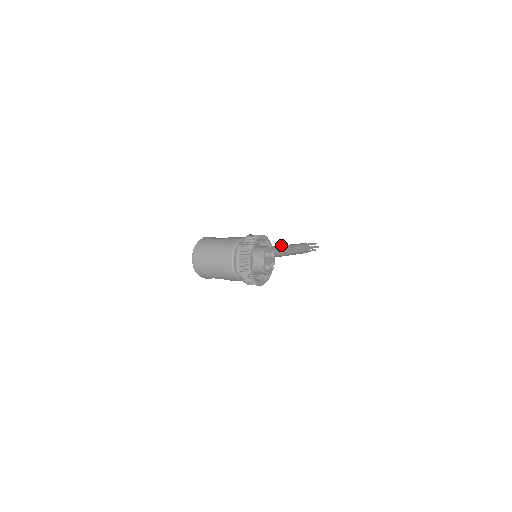
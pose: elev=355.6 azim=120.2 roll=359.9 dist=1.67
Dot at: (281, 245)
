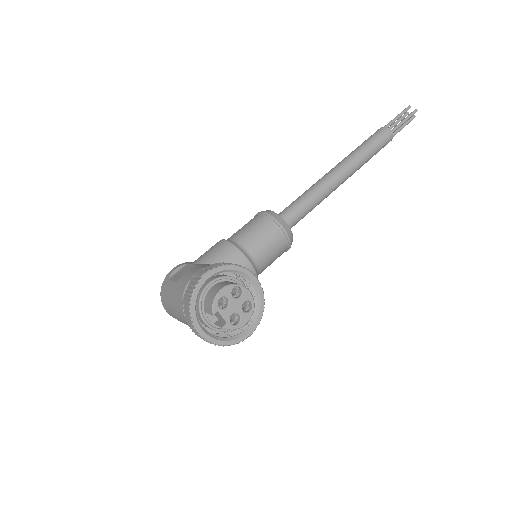
Dot at: (322, 177)
